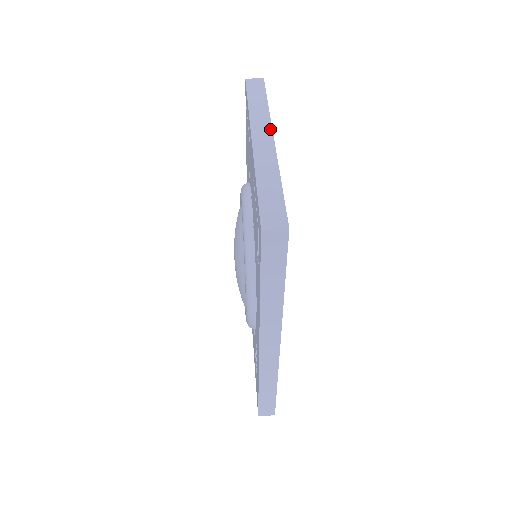
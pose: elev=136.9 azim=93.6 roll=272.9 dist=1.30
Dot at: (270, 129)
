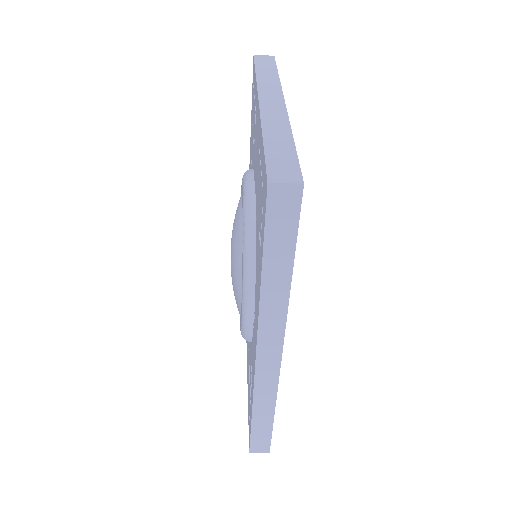
Dot at: (281, 95)
